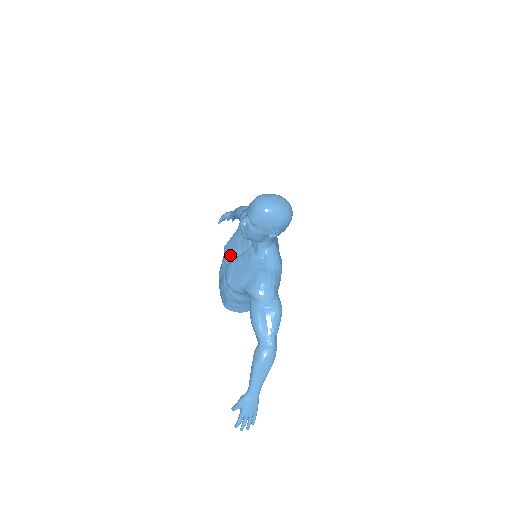
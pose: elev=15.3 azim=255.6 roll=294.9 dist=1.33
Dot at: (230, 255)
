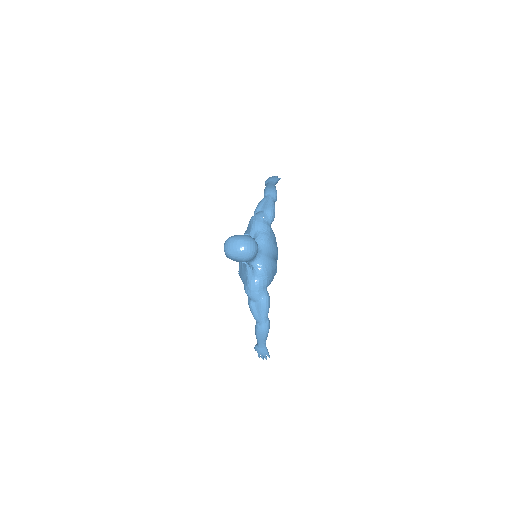
Dot at: occluded
